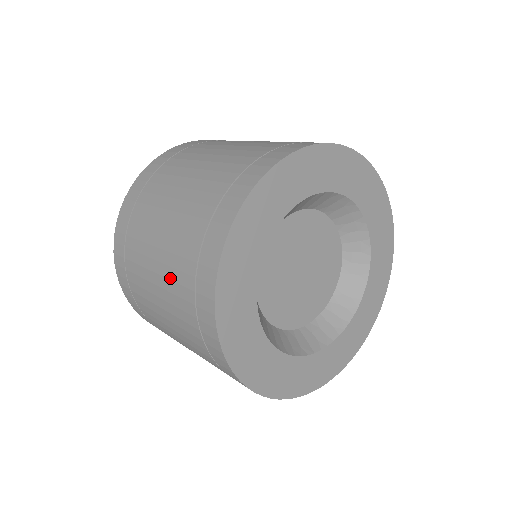
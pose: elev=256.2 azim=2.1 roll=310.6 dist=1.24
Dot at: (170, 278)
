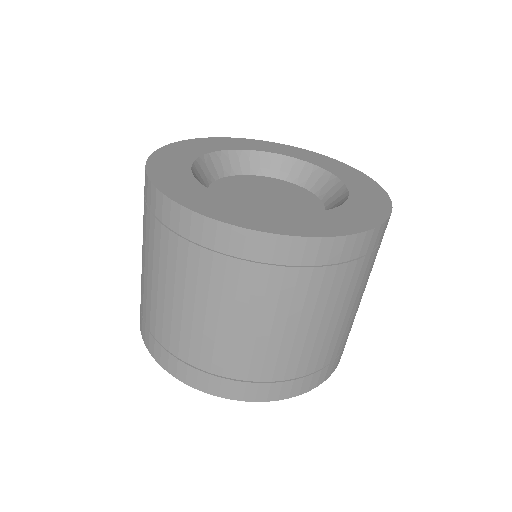
Dot at: (184, 279)
